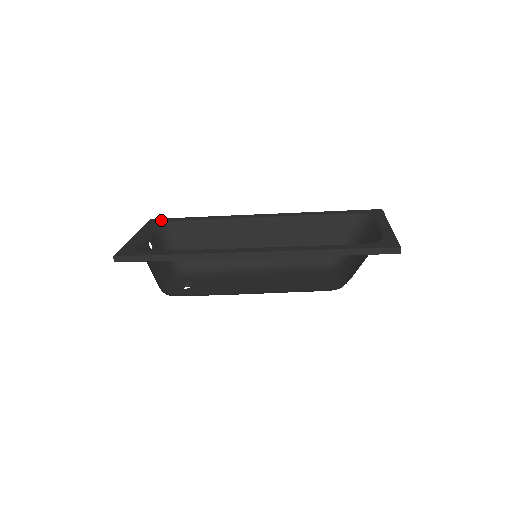
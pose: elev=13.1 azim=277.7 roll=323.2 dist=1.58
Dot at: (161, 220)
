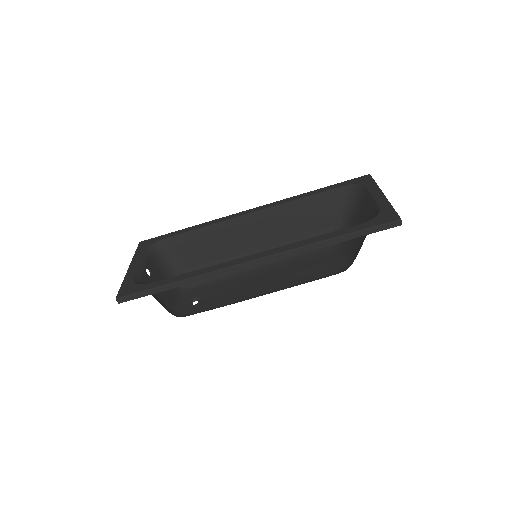
Dot at: (151, 241)
